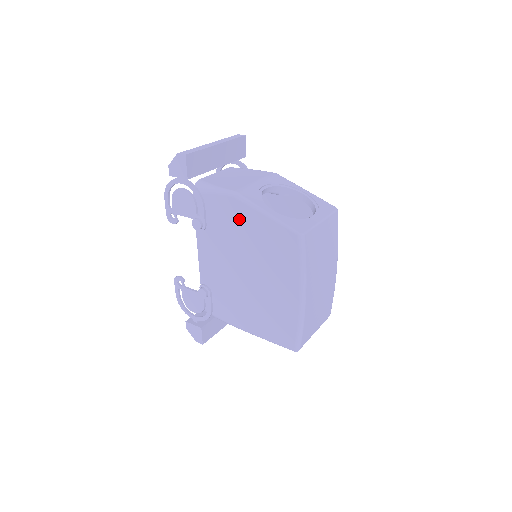
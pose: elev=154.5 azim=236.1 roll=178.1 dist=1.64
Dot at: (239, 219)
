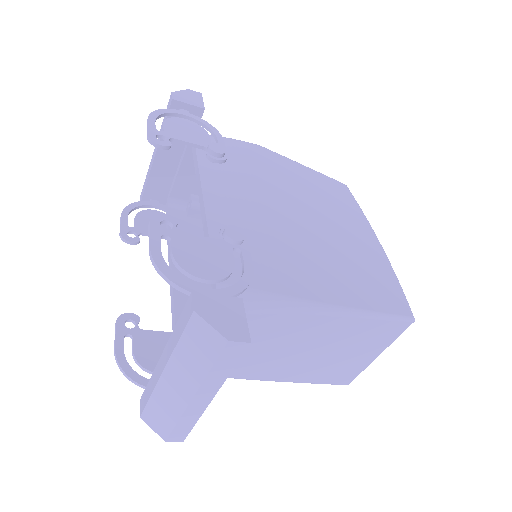
Dot at: (273, 164)
